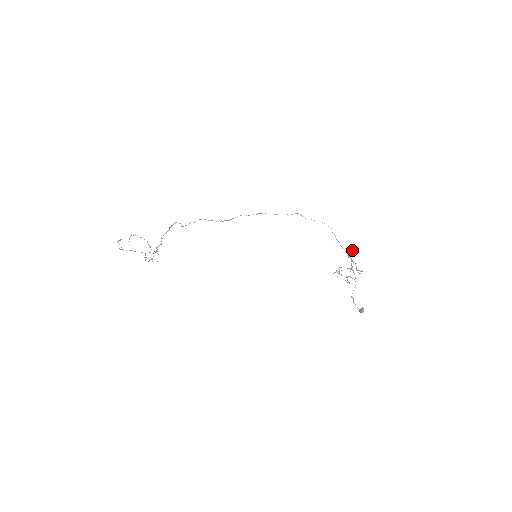
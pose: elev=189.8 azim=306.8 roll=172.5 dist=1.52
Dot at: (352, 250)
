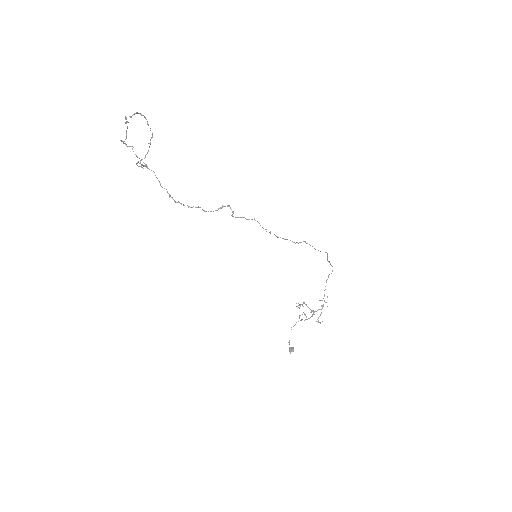
Dot at: occluded
